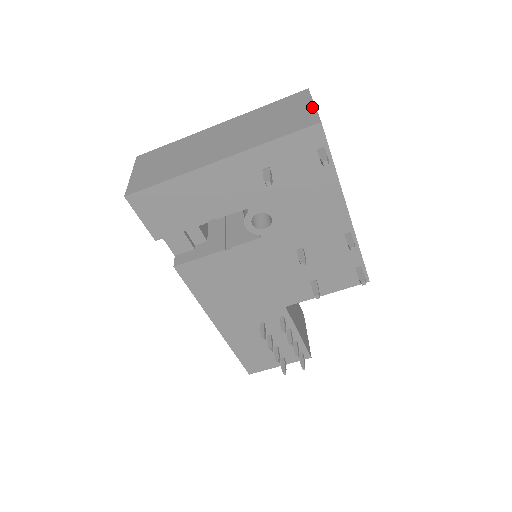
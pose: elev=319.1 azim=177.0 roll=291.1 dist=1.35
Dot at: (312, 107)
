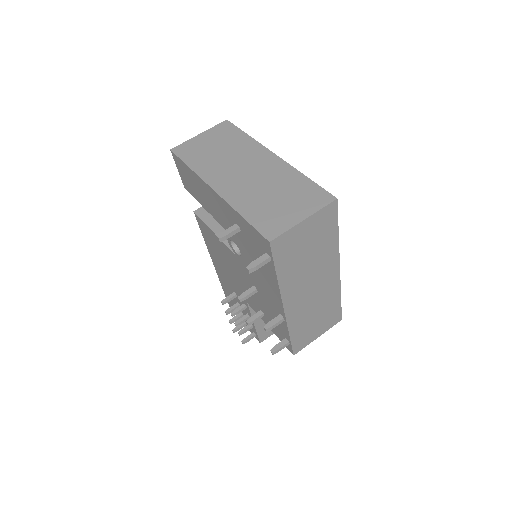
Dot at: (297, 221)
